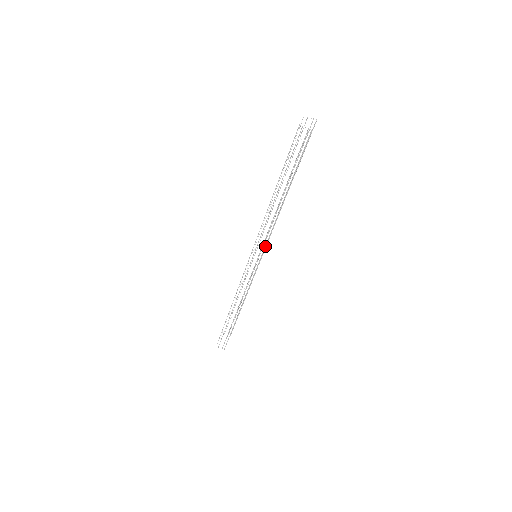
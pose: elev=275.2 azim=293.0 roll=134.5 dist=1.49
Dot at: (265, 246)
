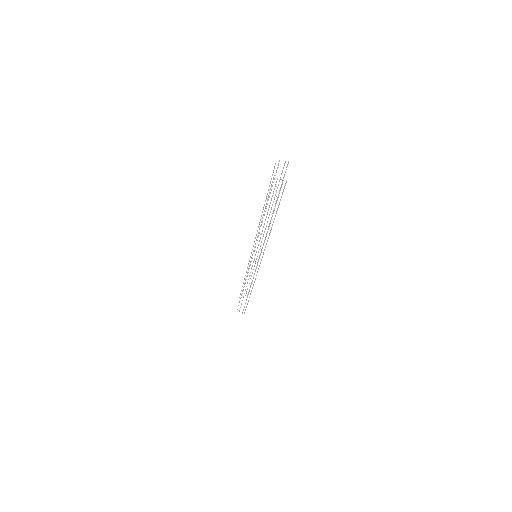
Dot at: (263, 254)
